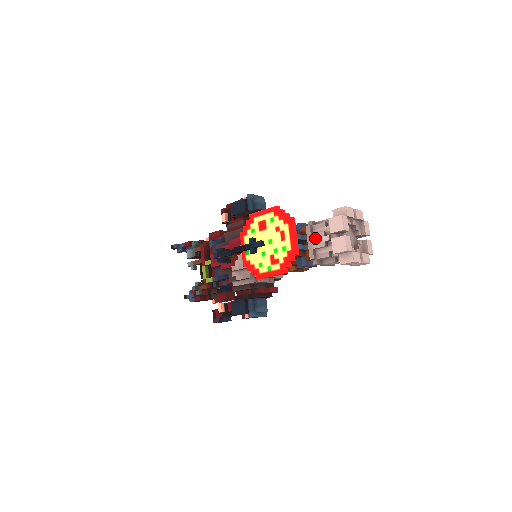
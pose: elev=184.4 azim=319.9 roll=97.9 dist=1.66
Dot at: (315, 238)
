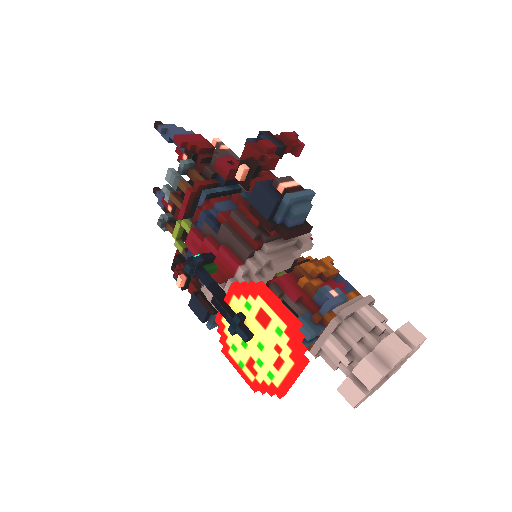
Dot at: (333, 344)
